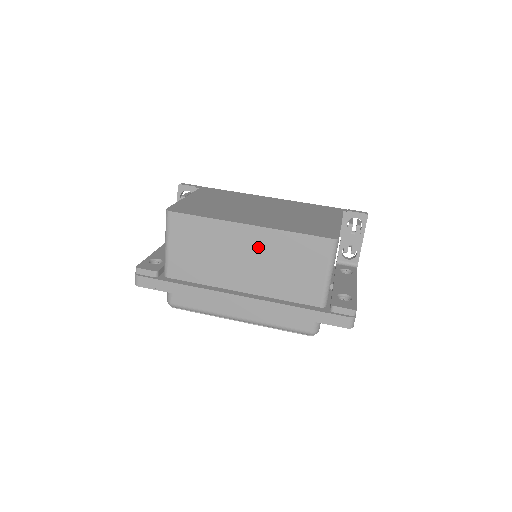
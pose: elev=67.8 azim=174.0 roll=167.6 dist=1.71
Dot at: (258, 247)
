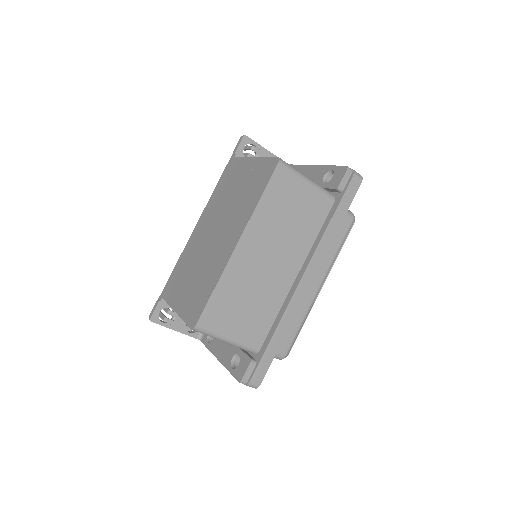
Dot at: (262, 242)
